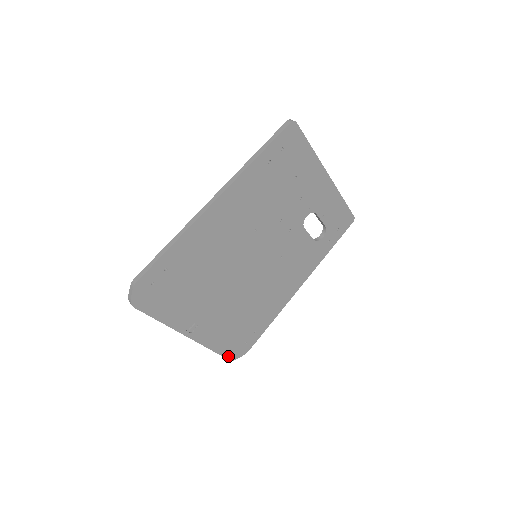
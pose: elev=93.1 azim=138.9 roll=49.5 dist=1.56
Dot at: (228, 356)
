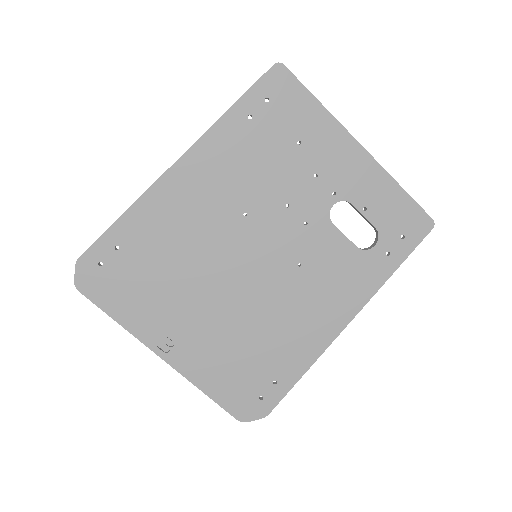
Dot at: (233, 411)
